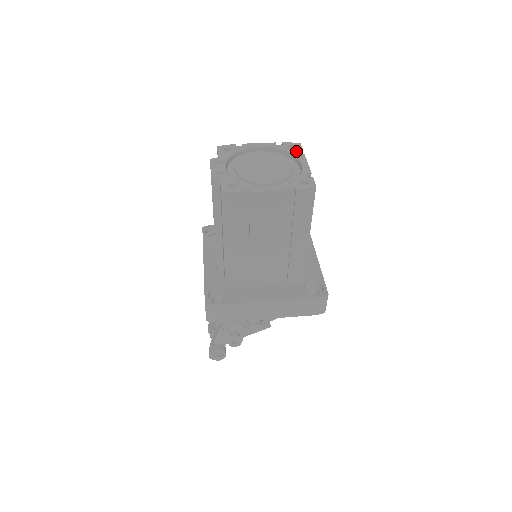
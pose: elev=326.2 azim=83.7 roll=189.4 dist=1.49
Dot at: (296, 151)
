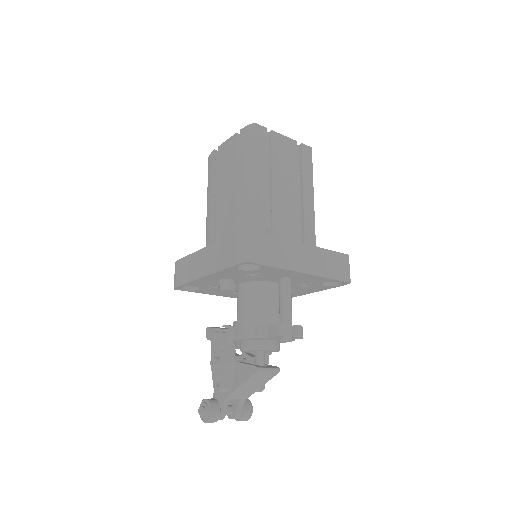
Dot at: (297, 146)
